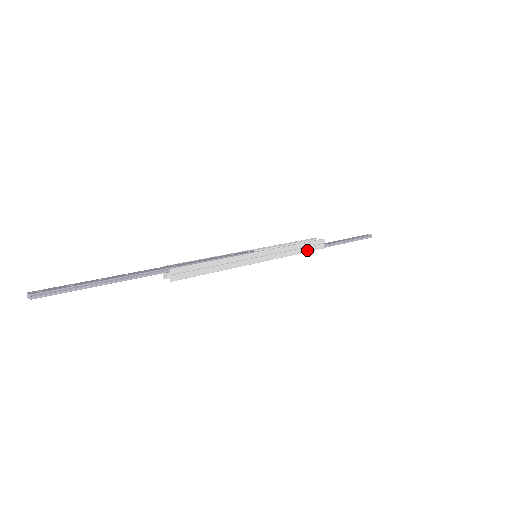
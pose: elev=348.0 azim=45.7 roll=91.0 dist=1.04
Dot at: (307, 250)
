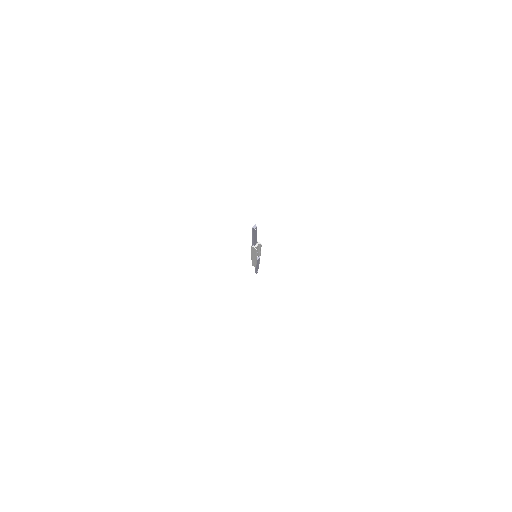
Dot at: occluded
